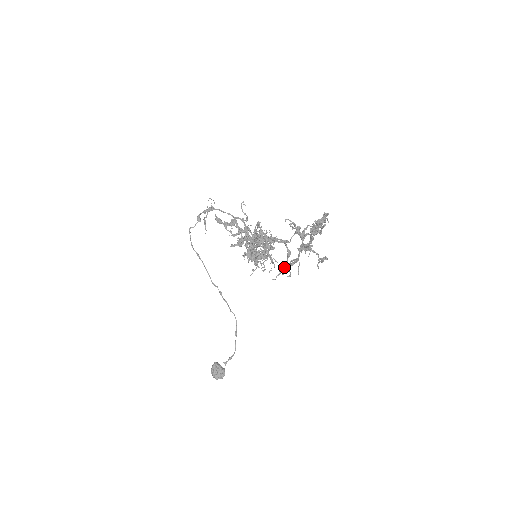
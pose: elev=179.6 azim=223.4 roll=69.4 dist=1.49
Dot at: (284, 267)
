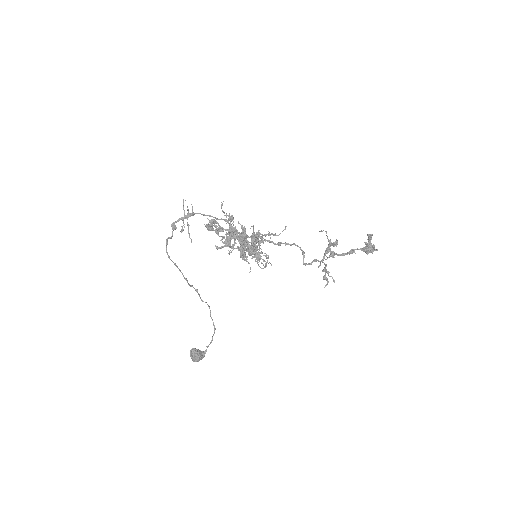
Dot at: occluded
